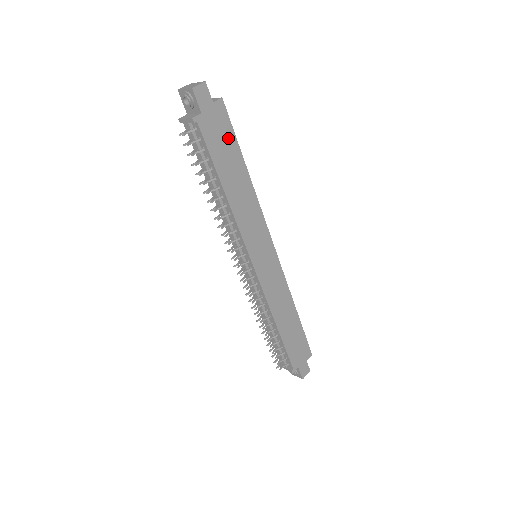
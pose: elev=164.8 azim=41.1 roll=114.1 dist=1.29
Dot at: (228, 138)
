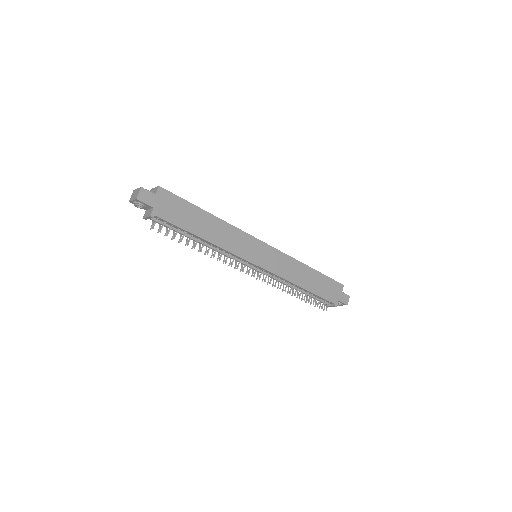
Dot at: (181, 206)
